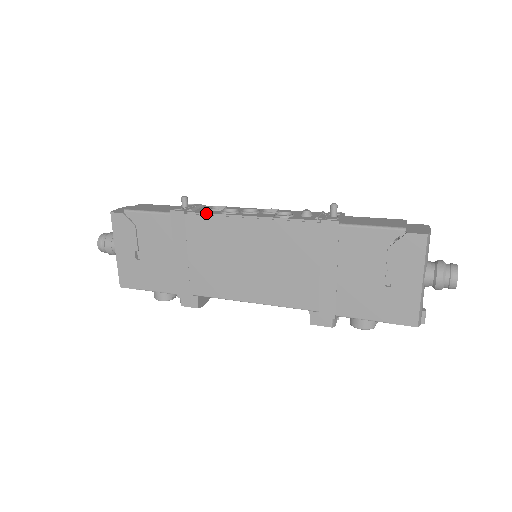
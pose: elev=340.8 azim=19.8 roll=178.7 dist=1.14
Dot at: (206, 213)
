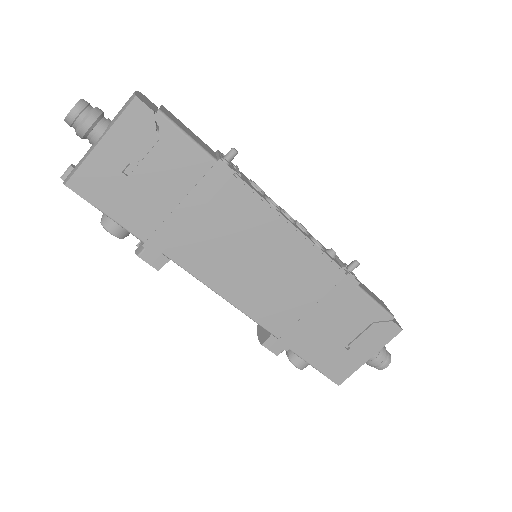
Dot at: (257, 192)
